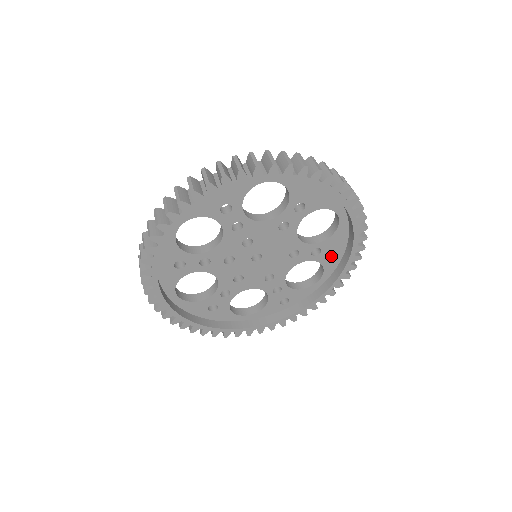
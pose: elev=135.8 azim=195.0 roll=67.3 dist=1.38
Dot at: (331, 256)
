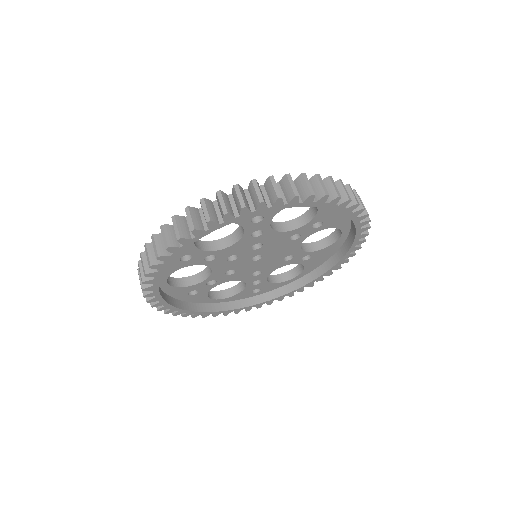
Dot at: (316, 261)
